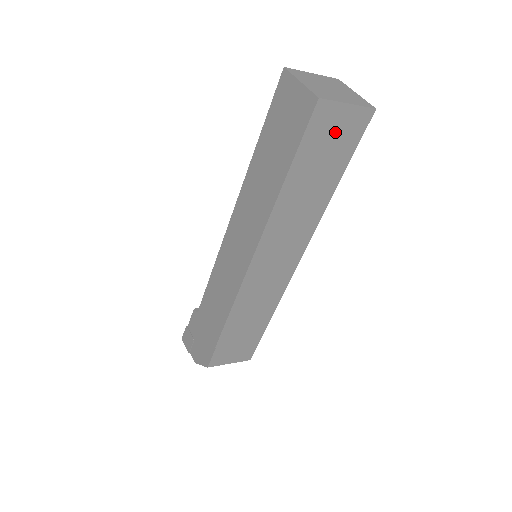
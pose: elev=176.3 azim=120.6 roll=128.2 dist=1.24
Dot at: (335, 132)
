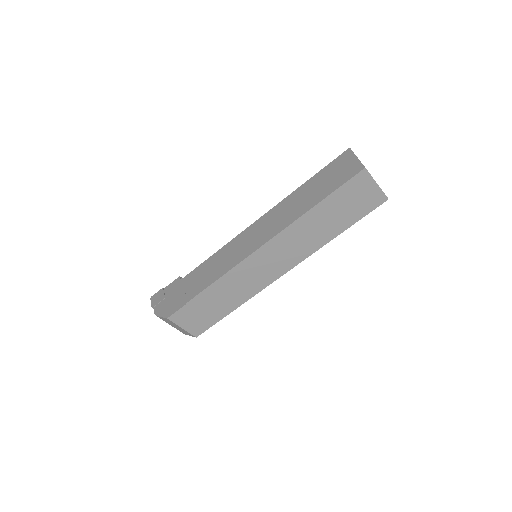
Dot at: (360, 196)
